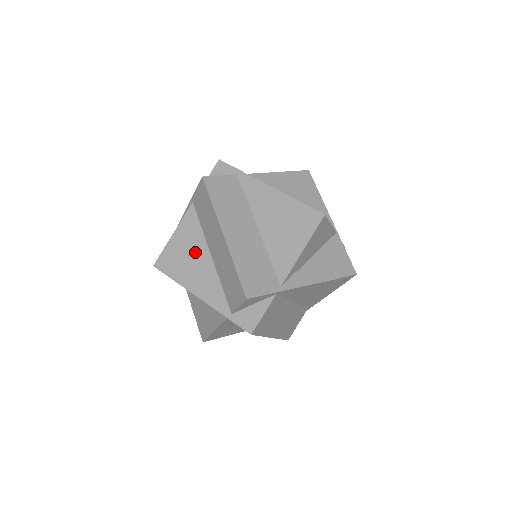
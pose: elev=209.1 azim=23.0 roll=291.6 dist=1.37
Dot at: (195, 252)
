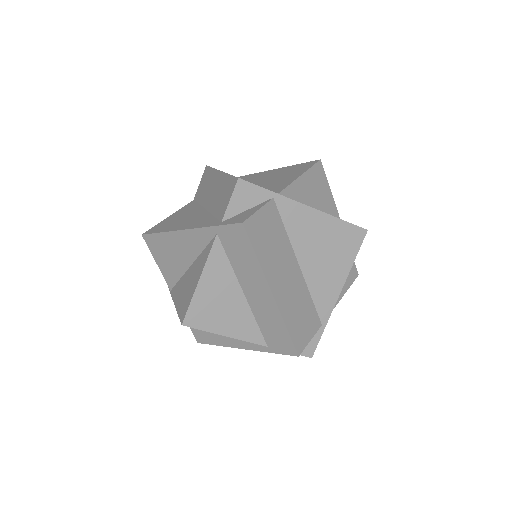
Dot at: (189, 214)
